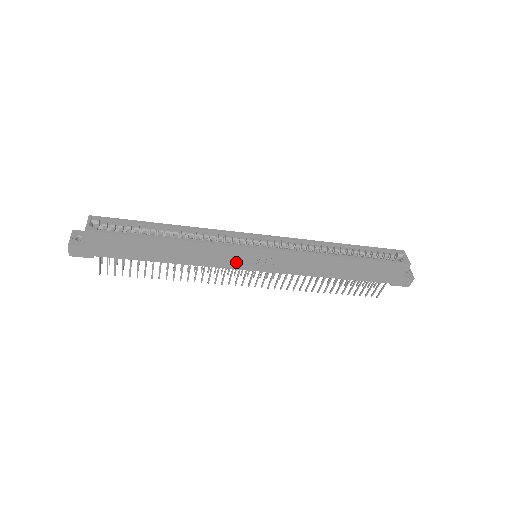
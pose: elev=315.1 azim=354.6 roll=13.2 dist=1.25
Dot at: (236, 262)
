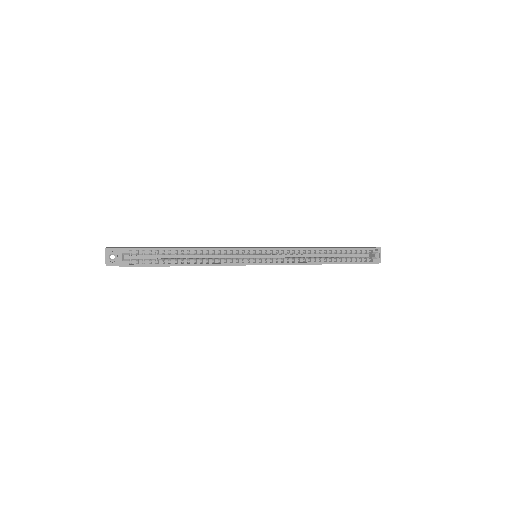
Dot at: occluded
